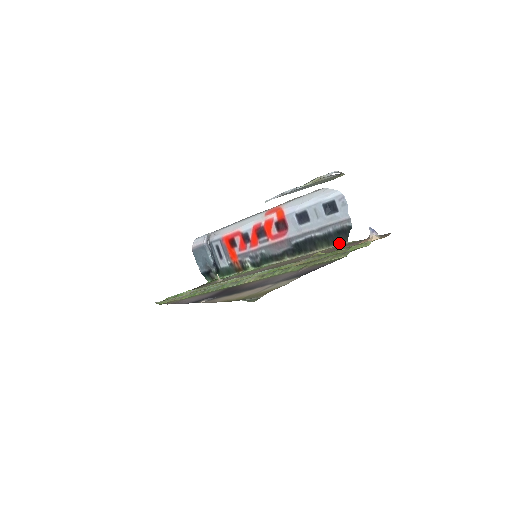
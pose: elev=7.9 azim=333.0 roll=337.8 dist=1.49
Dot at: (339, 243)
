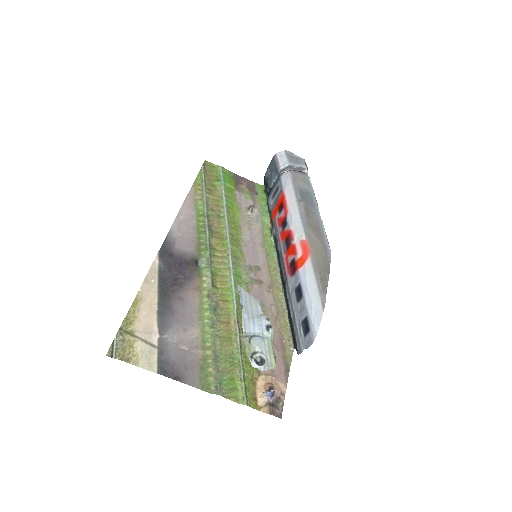
Dot at: (293, 338)
